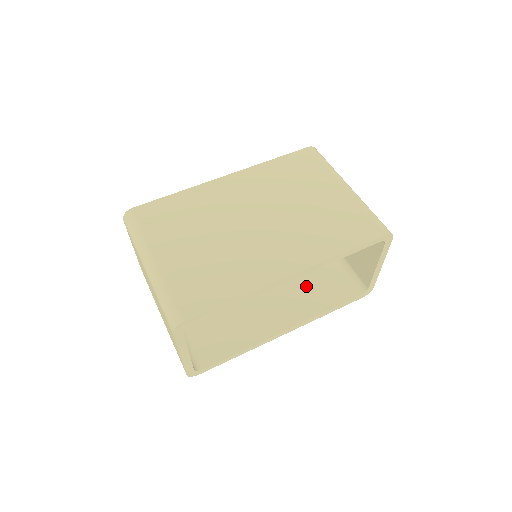
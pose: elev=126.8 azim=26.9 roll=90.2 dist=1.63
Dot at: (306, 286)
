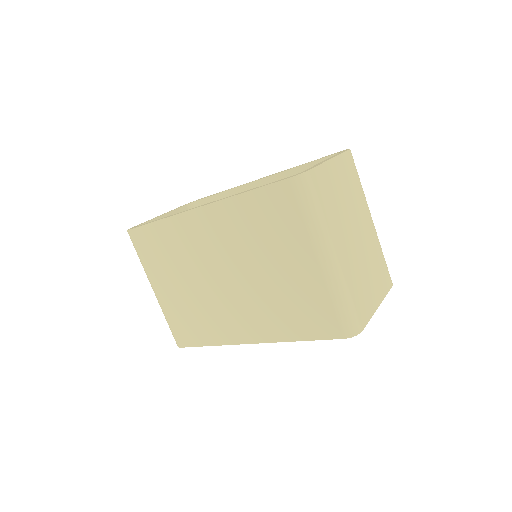
Dot at: occluded
